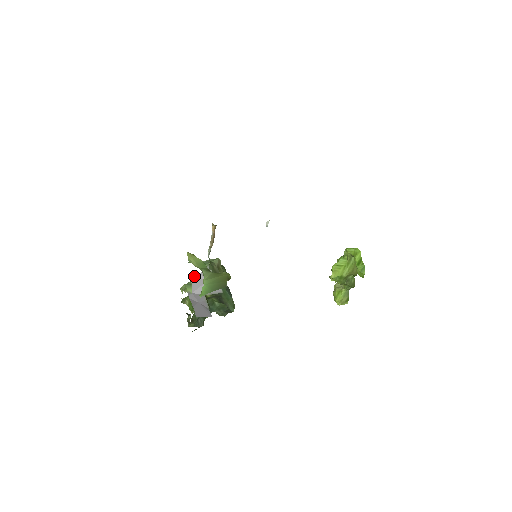
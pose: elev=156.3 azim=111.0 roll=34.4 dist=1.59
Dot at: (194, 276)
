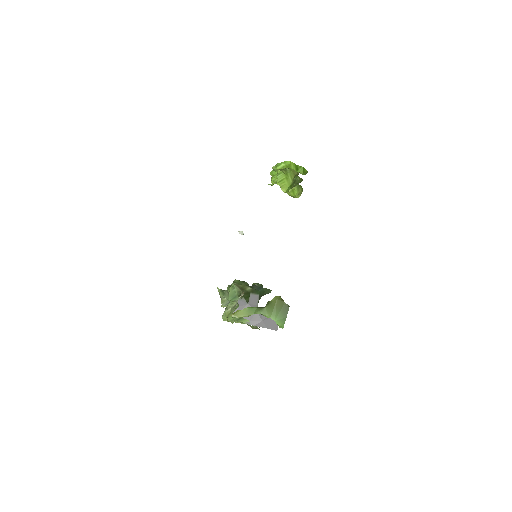
Dot at: occluded
